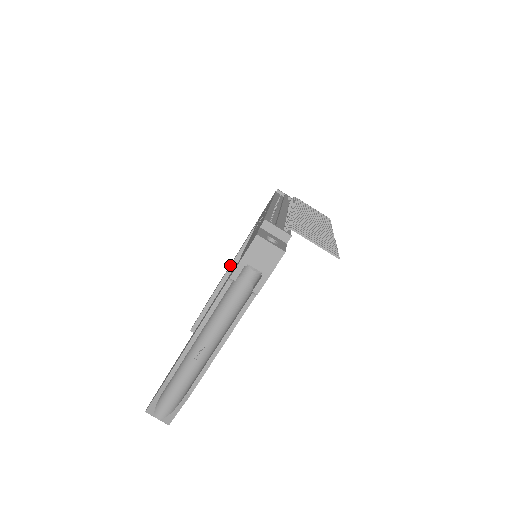
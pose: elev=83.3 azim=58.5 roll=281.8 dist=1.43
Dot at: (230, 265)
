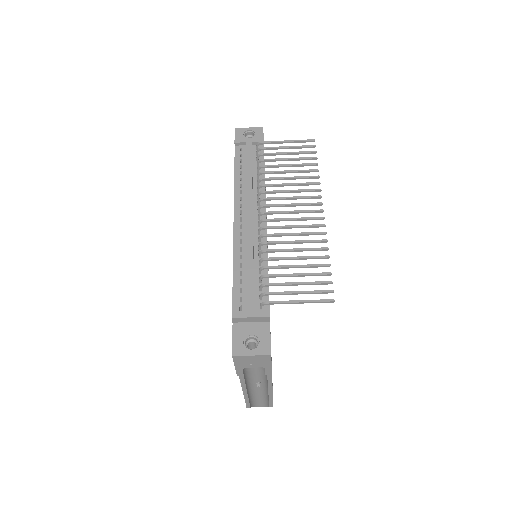
Dot at: occluded
